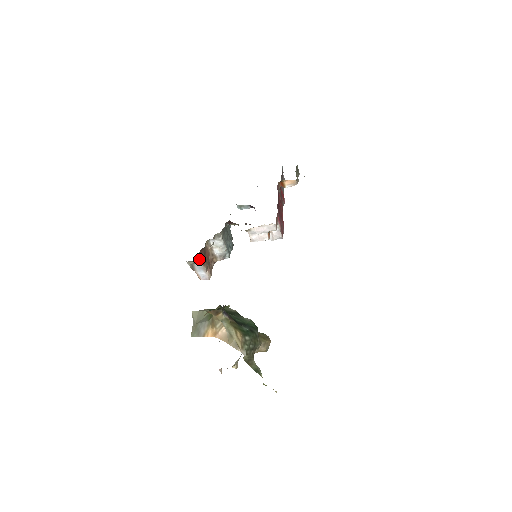
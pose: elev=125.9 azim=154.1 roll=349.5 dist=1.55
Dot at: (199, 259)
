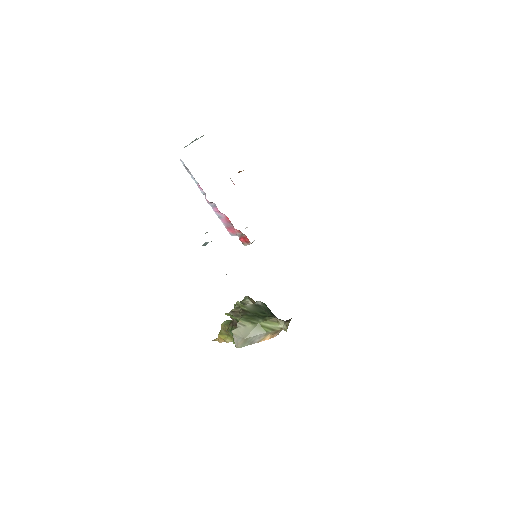
Dot at: occluded
